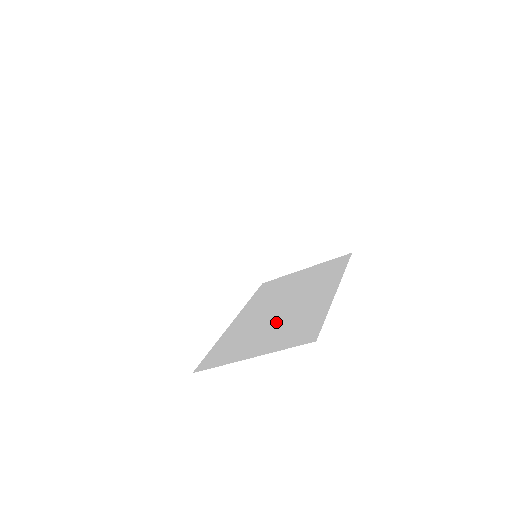
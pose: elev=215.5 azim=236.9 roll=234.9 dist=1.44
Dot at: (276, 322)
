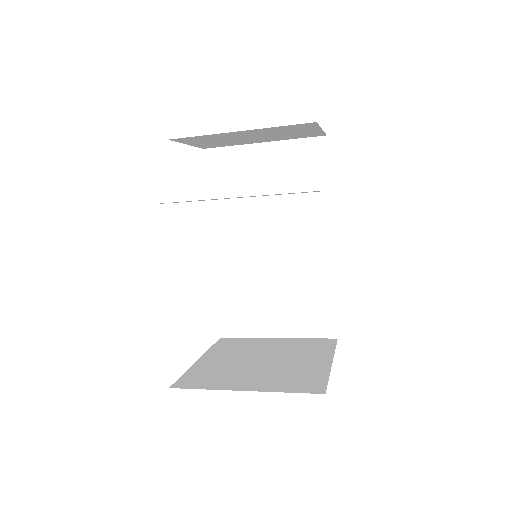
Dot at: (279, 282)
